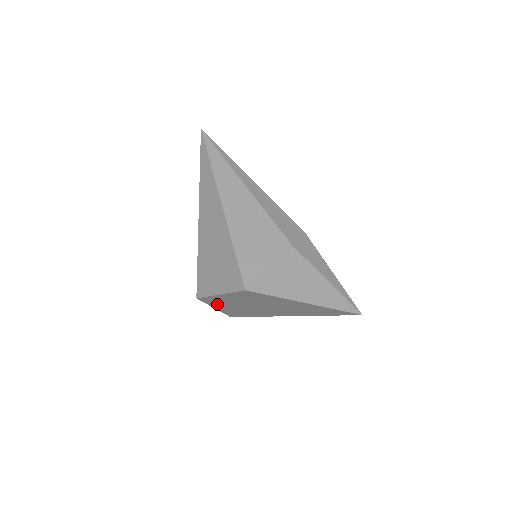
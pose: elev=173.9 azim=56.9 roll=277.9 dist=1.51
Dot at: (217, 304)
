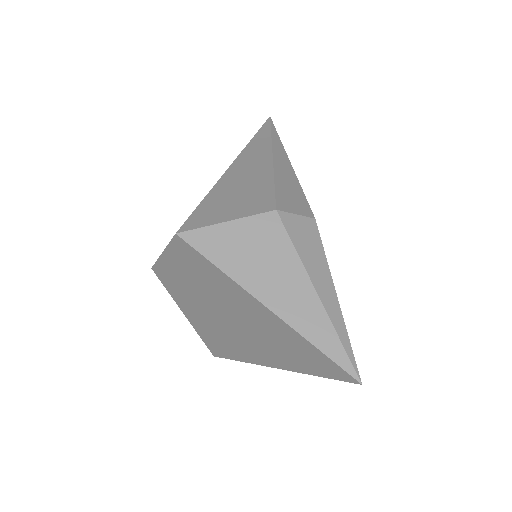
Dot at: (179, 297)
